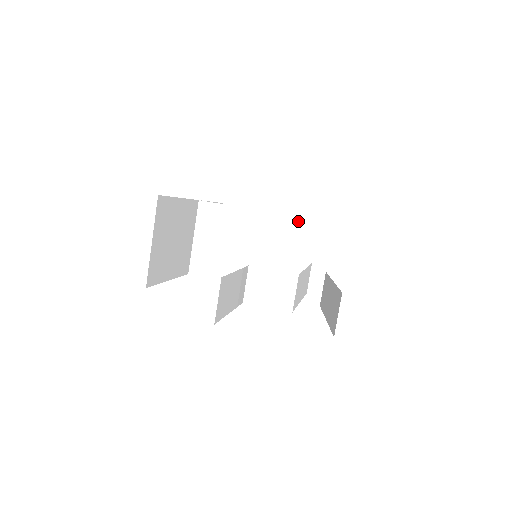
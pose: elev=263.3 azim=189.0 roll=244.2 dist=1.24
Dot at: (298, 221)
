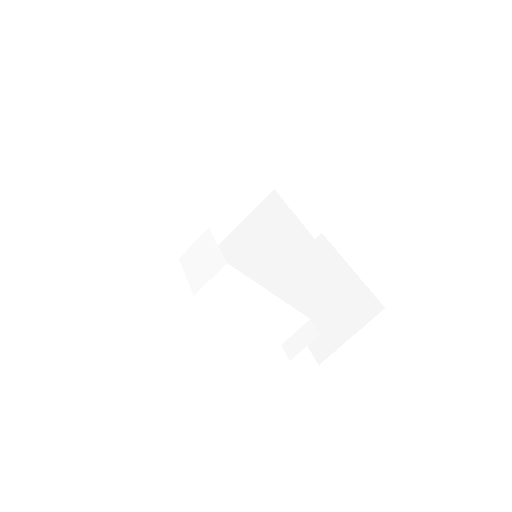
Dot at: (320, 255)
